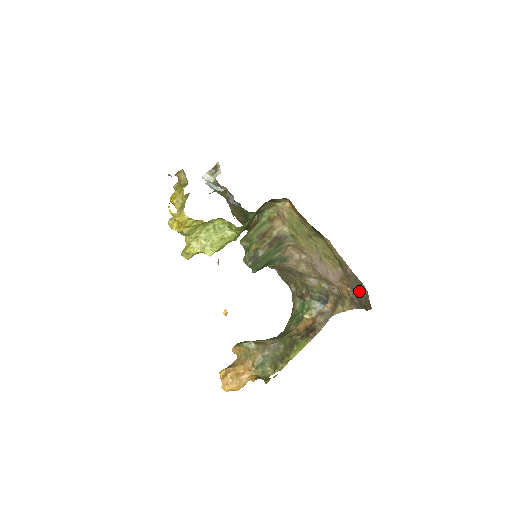
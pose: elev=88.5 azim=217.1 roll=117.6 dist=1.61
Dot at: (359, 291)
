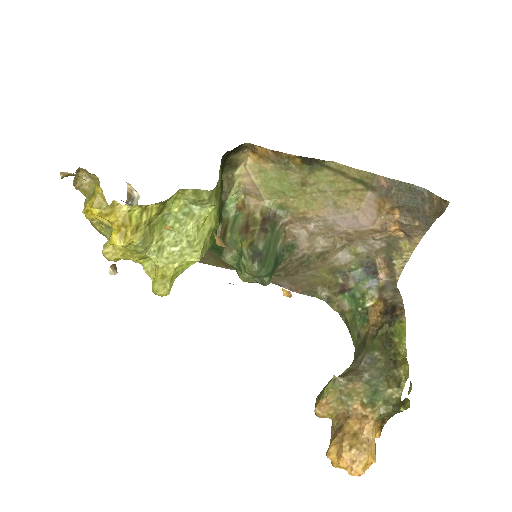
Dot at: (413, 201)
